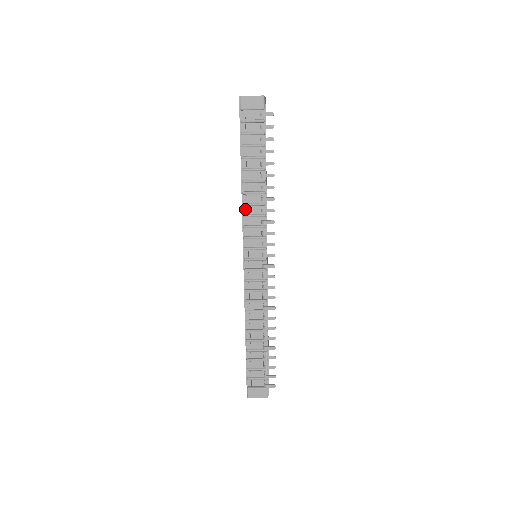
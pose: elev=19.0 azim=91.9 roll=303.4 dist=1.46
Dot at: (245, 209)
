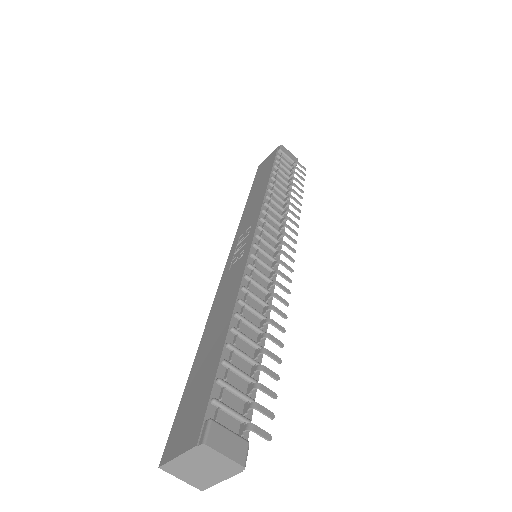
Dot at: (267, 201)
